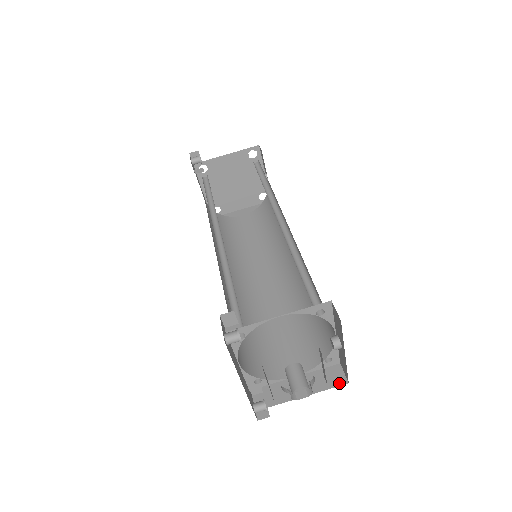
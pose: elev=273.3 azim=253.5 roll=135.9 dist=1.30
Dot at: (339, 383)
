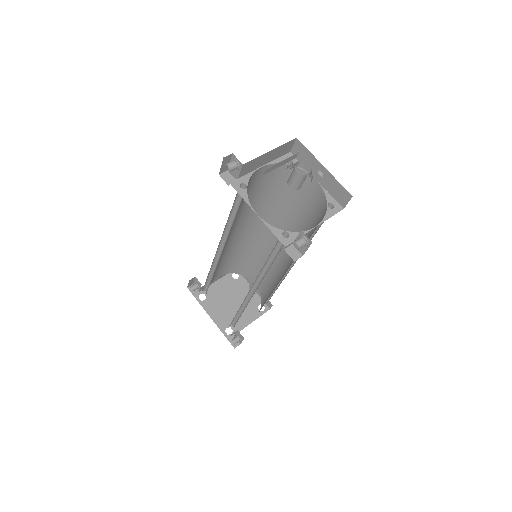
Dot at: occluded
